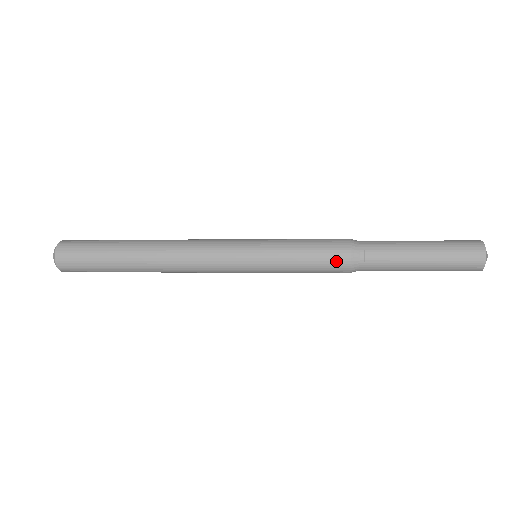
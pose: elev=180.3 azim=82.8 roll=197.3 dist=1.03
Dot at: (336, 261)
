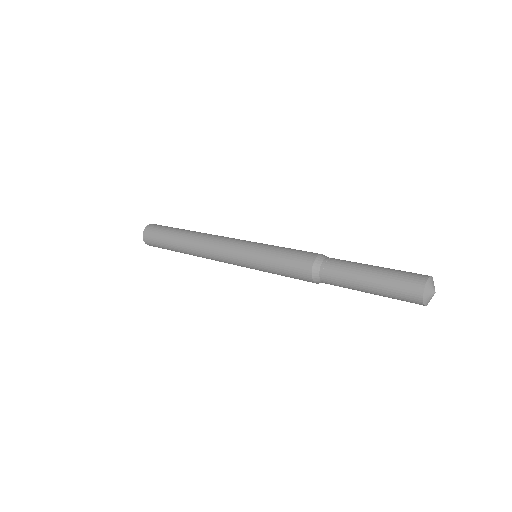
Dot at: (301, 273)
